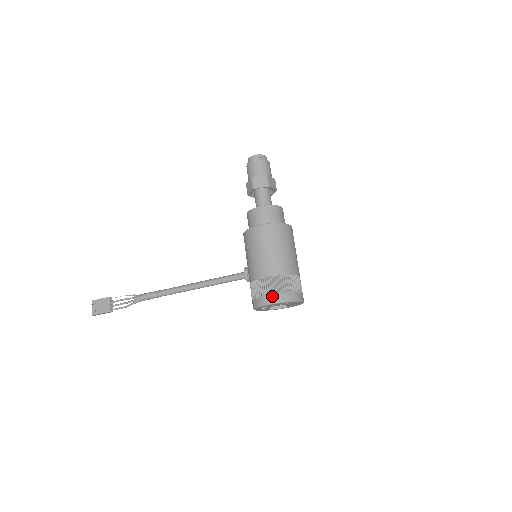
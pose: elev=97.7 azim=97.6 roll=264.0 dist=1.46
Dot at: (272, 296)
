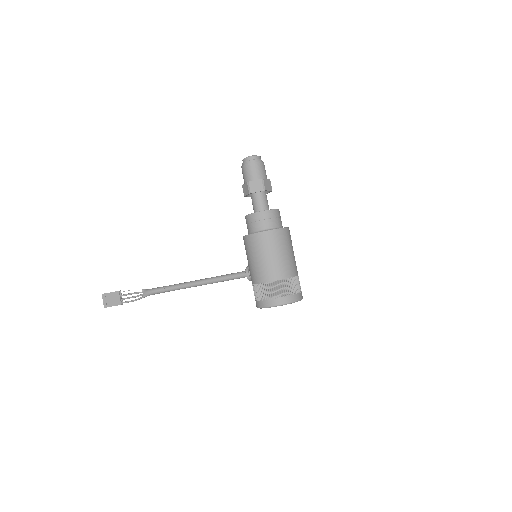
Dot at: (274, 300)
